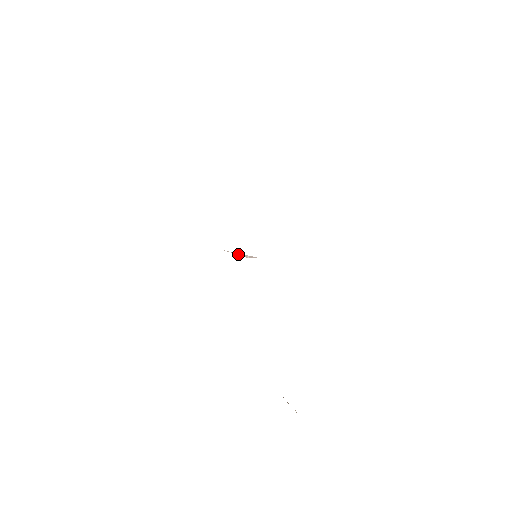
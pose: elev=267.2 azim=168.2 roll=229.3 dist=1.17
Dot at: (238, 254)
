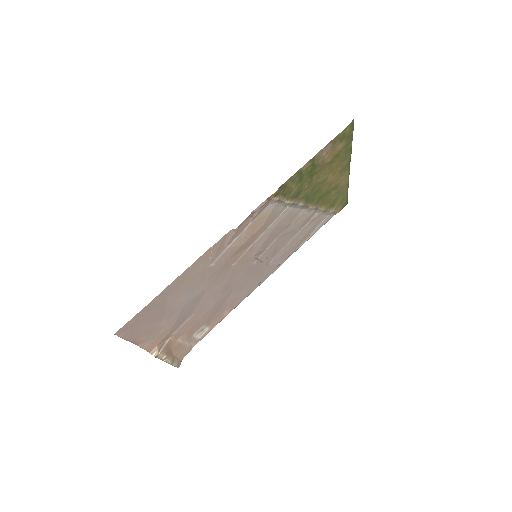
Dot at: (262, 261)
